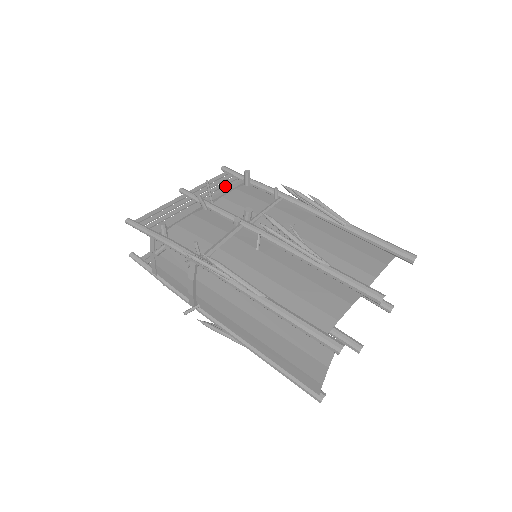
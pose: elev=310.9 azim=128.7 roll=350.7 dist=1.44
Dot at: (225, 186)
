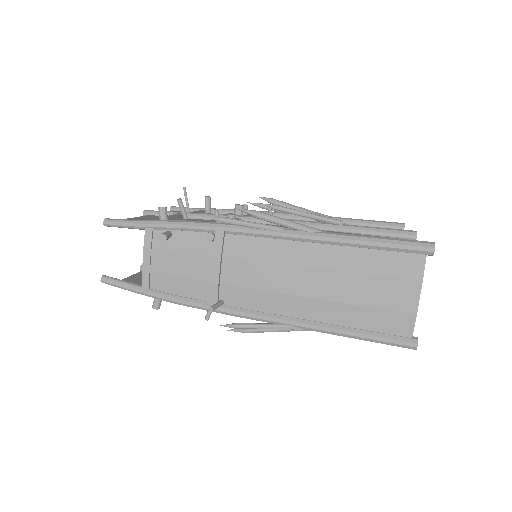
Dot at: occluded
